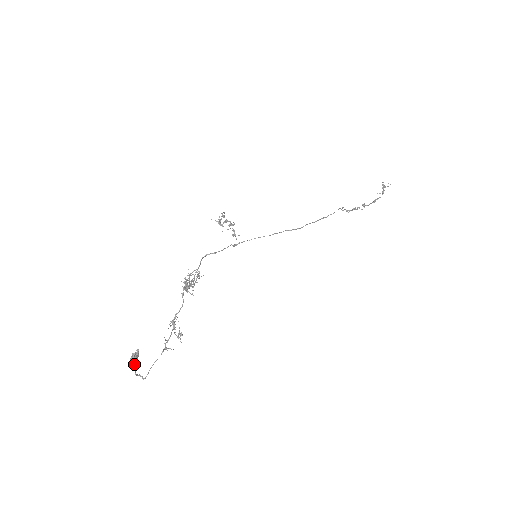
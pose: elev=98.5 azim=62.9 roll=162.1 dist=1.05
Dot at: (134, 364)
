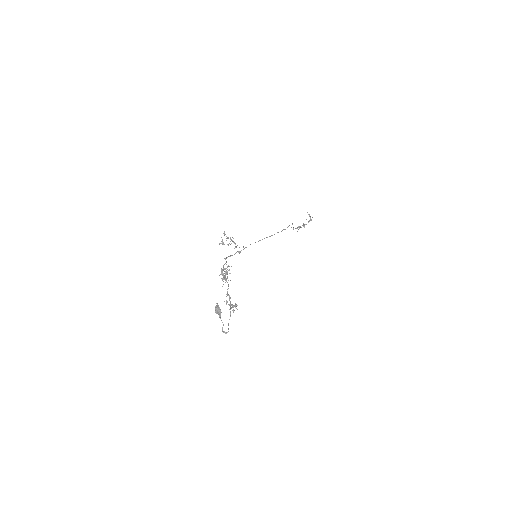
Dot at: (219, 312)
